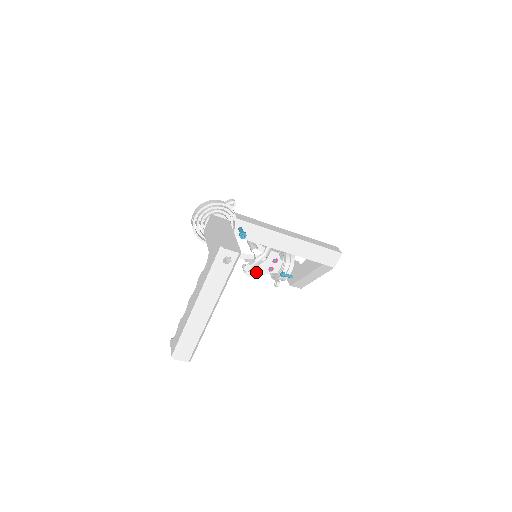
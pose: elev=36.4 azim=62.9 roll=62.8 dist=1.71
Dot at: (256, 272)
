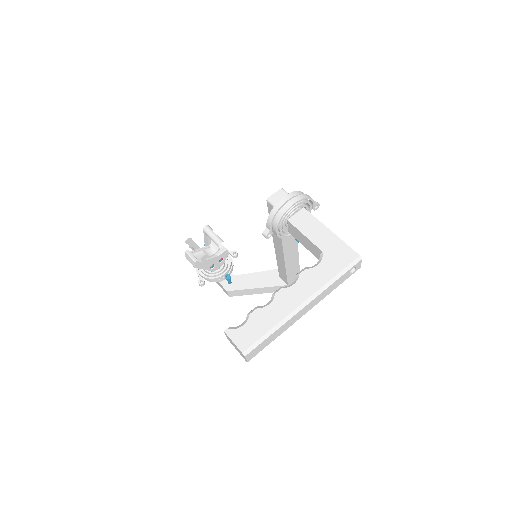
Dot at: (202, 264)
